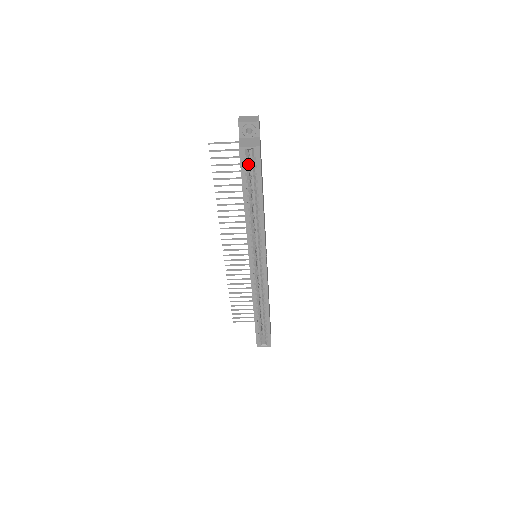
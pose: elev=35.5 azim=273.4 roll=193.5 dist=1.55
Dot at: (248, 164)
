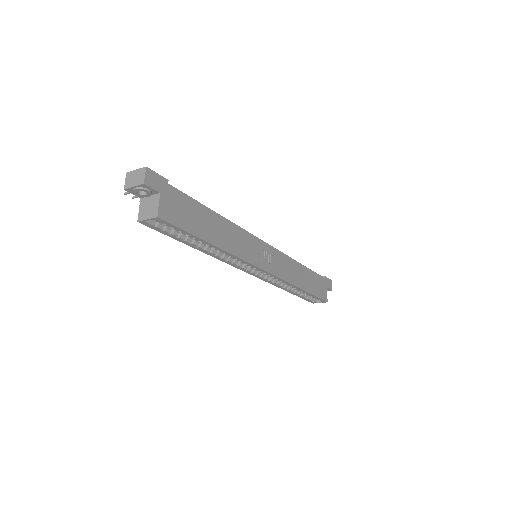
Dot at: occluded
